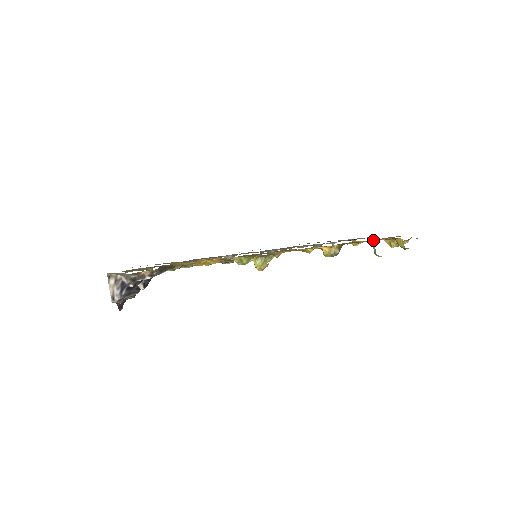
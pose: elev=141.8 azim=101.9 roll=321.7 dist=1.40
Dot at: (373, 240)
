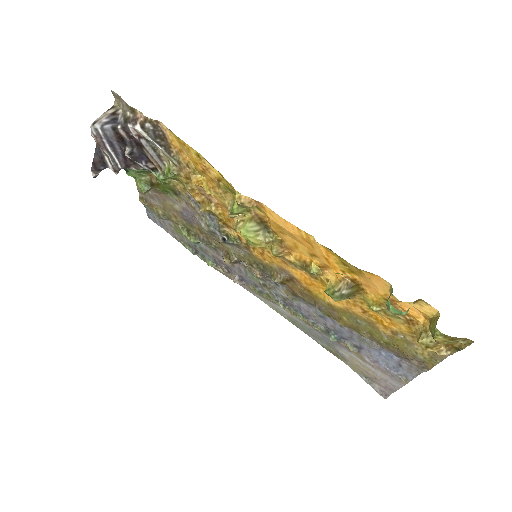
Dot at: (400, 318)
